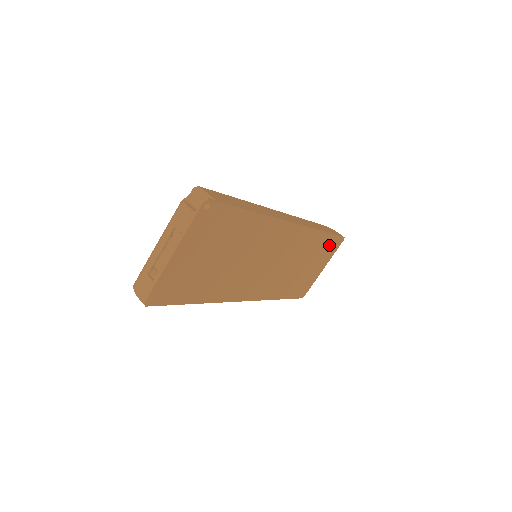
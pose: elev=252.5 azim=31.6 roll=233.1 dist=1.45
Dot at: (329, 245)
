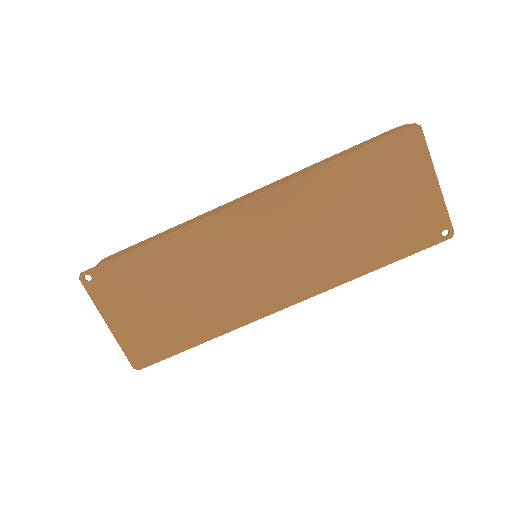
Dot at: (386, 158)
